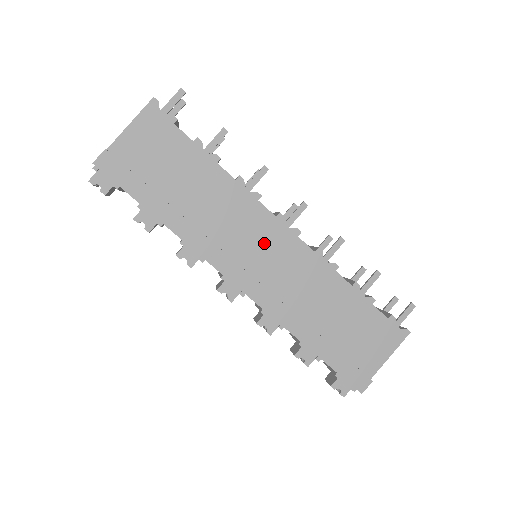
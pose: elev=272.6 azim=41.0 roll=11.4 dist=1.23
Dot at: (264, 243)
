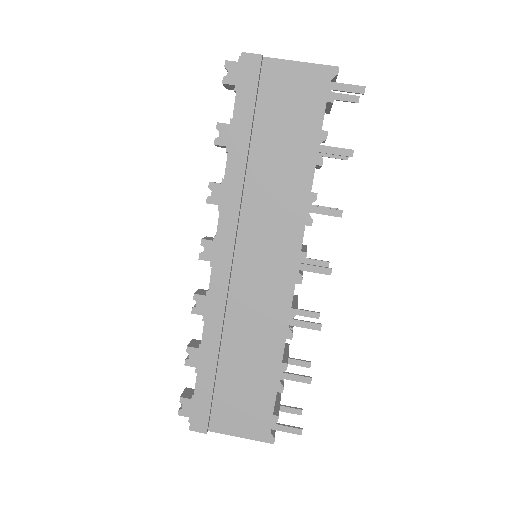
Dot at: (270, 255)
